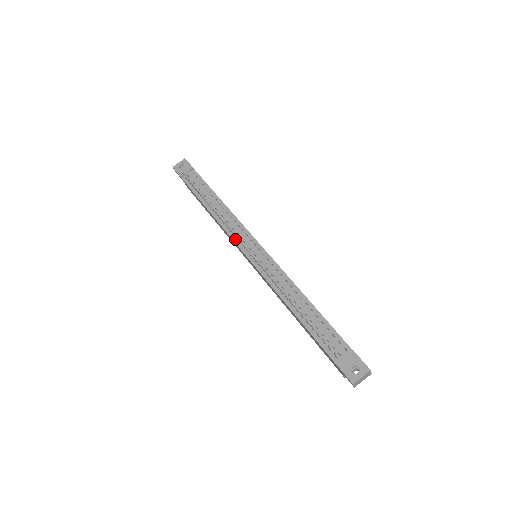
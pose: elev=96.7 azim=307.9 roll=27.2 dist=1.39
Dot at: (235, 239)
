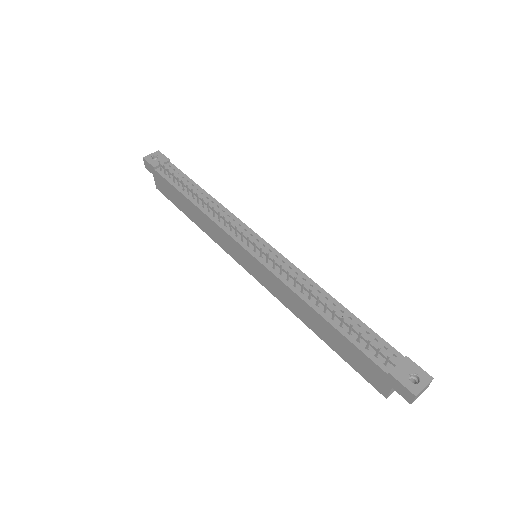
Dot at: (231, 233)
